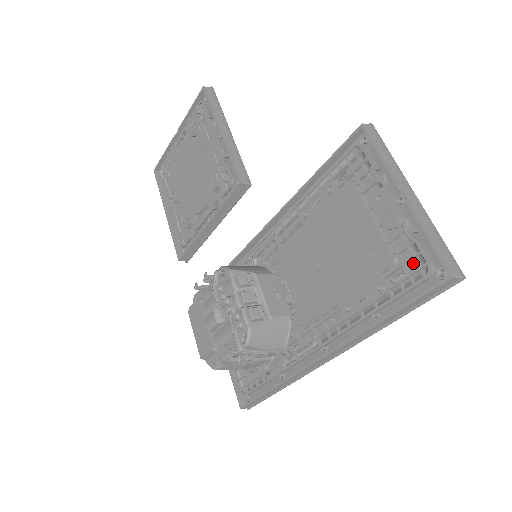
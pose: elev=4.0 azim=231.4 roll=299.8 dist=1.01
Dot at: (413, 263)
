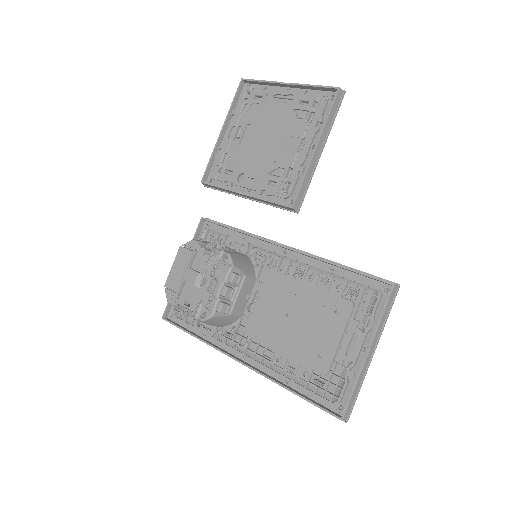
Dot at: (333, 387)
